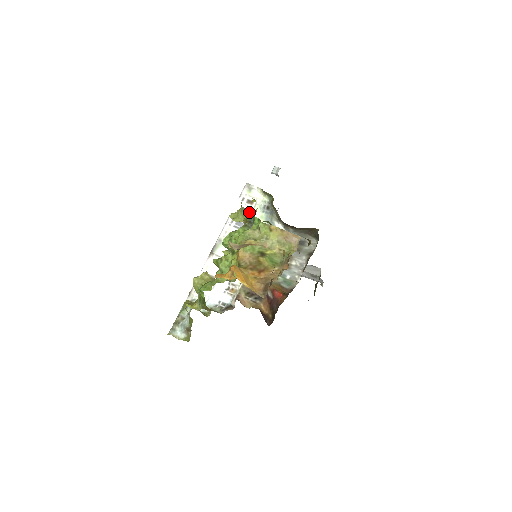
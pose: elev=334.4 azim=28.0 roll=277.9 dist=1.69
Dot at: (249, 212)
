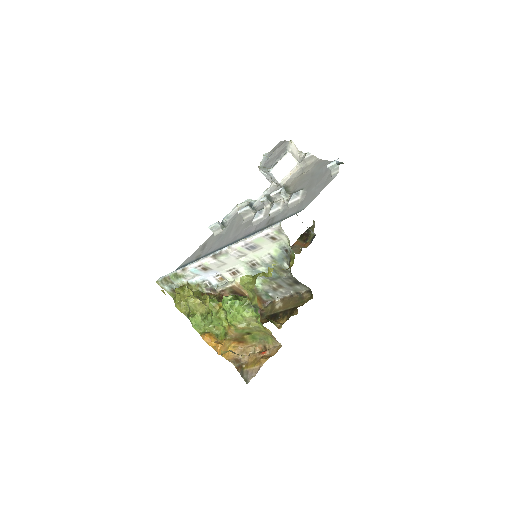
Dot at: (256, 302)
